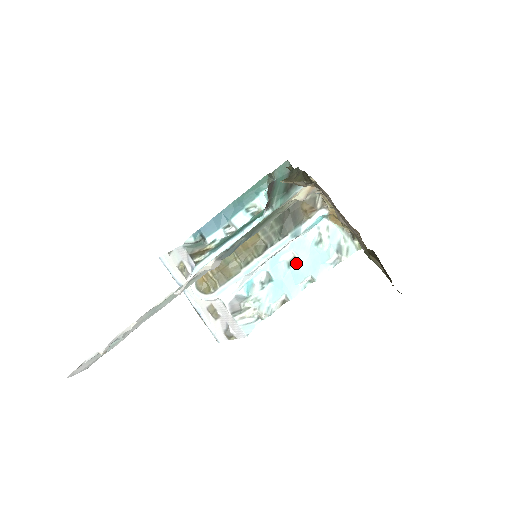
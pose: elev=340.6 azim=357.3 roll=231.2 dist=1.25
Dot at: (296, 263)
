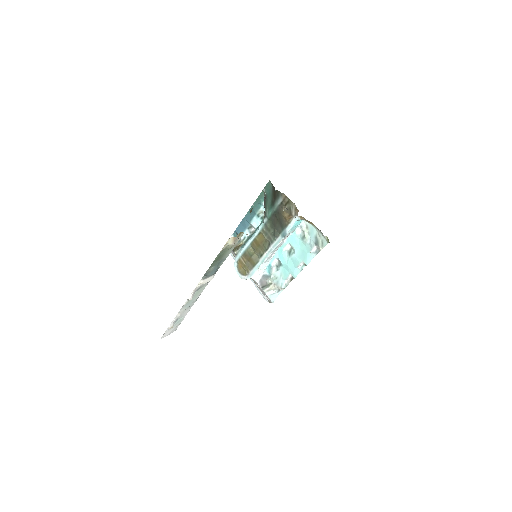
Dot at: (293, 252)
